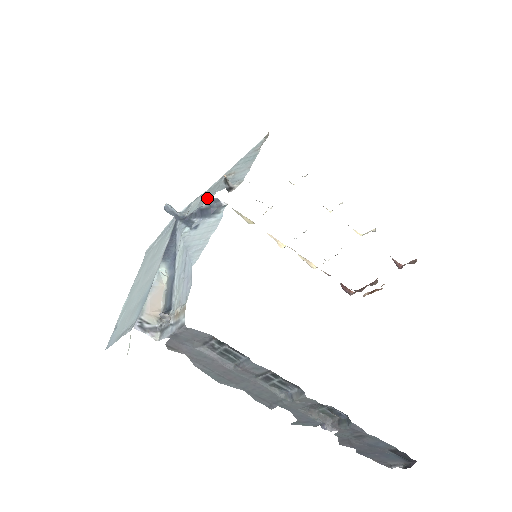
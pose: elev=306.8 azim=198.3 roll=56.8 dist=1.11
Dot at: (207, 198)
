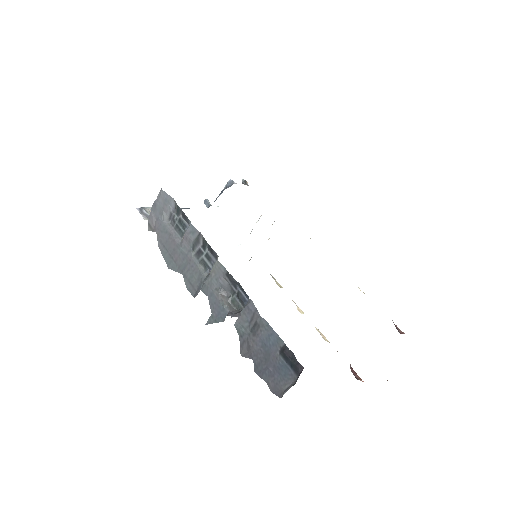
Dot at: occluded
